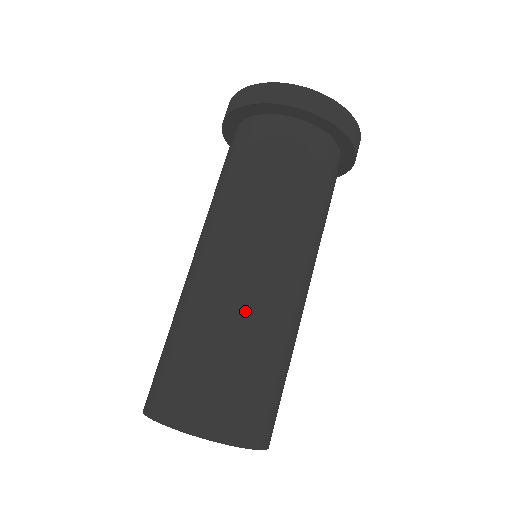
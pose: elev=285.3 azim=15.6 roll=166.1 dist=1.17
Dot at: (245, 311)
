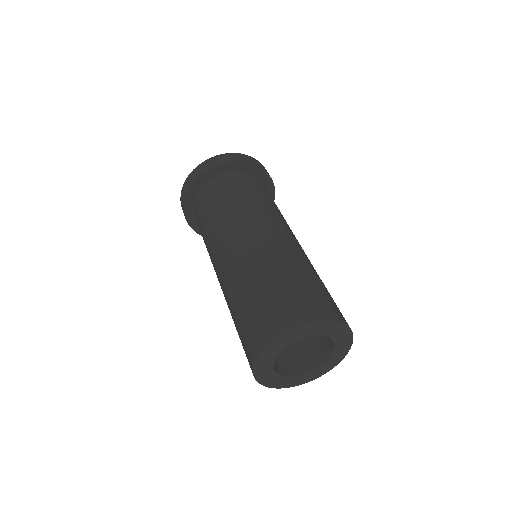
Dot at: (294, 254)
